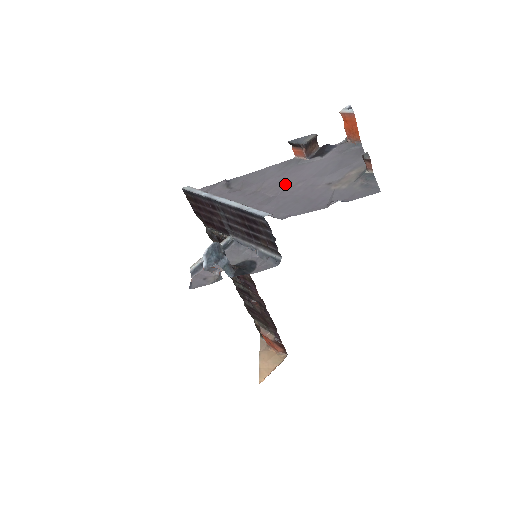
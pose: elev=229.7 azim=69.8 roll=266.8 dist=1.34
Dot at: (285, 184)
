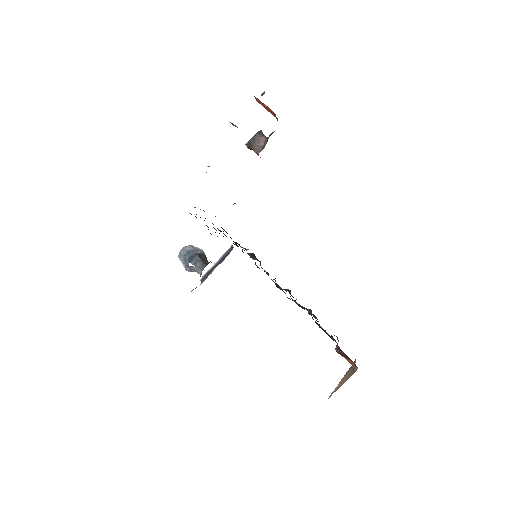
Dot at: occluded
